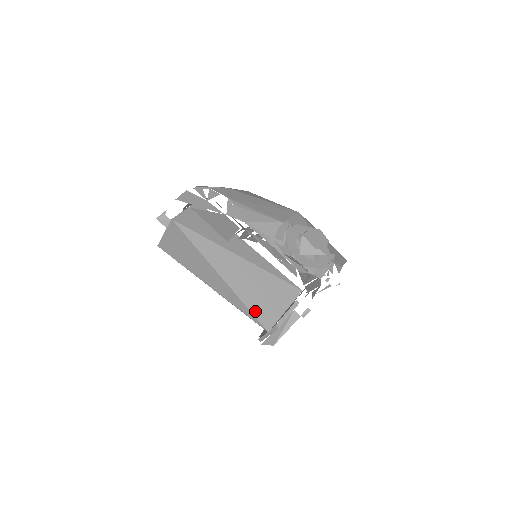
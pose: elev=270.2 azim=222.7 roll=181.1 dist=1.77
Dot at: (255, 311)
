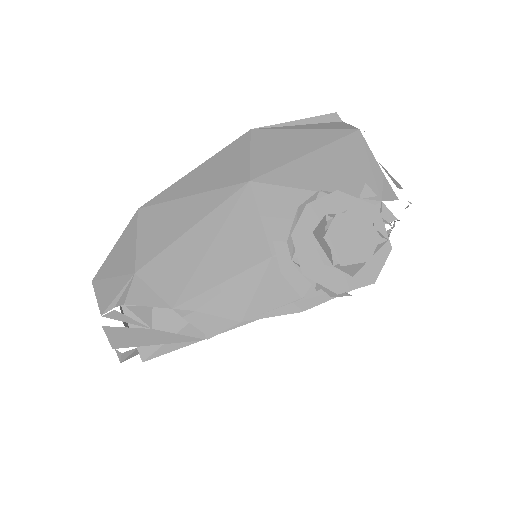
Dot at: occluded
